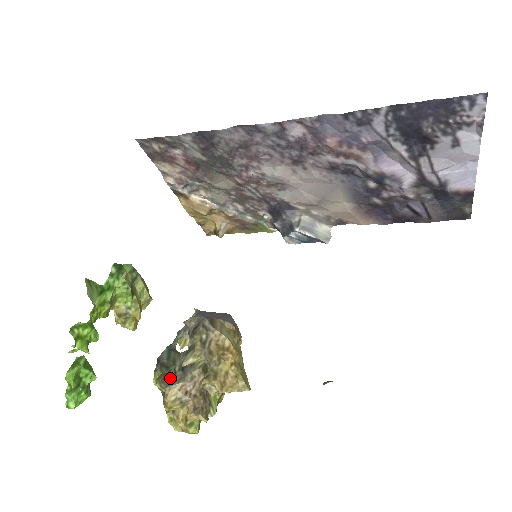
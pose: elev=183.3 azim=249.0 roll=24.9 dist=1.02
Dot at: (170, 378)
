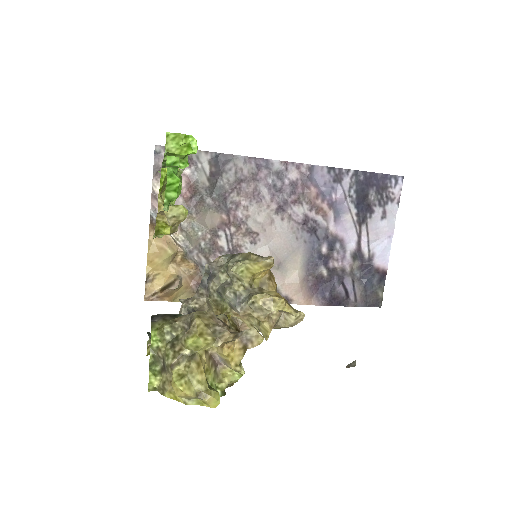
Dot at: (188, 316)
